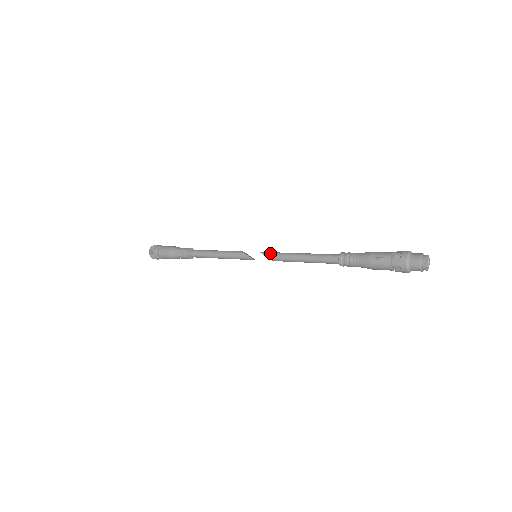
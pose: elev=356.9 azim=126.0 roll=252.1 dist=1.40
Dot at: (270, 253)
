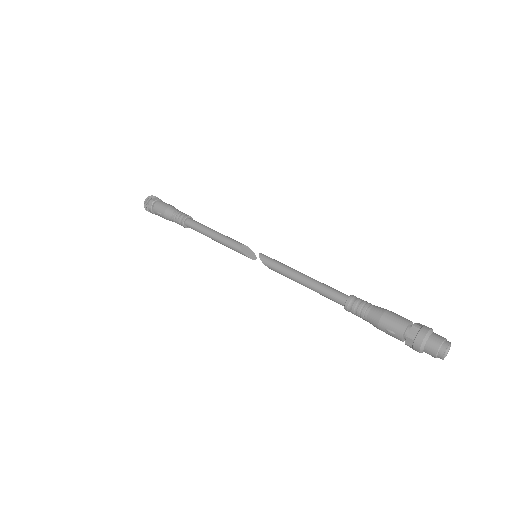
Dot at: (270, 264)
